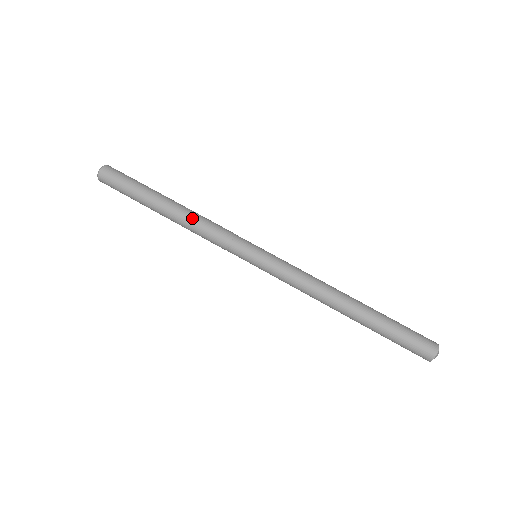
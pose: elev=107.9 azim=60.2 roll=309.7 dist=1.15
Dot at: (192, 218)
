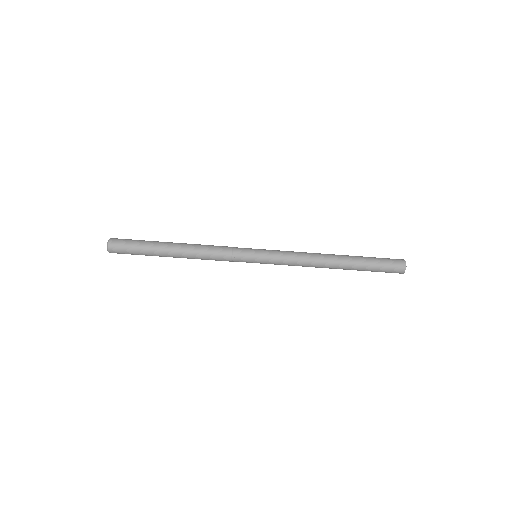
Dot at: (197, 254)
